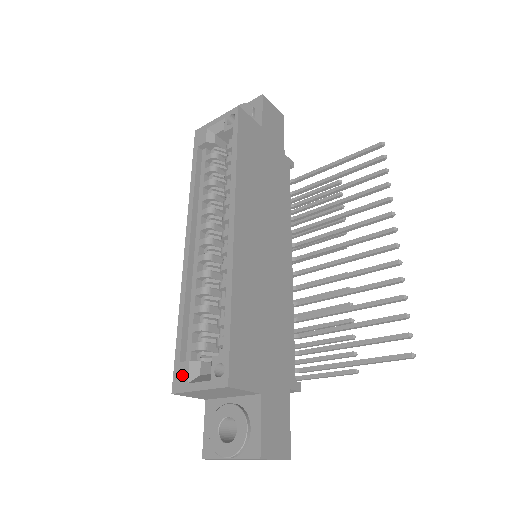
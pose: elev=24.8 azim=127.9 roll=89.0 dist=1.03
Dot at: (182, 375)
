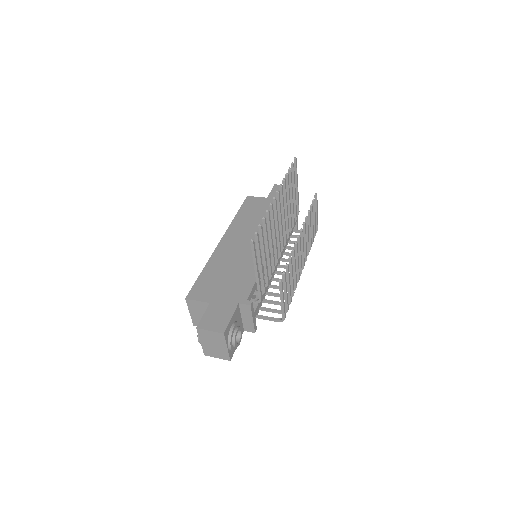
Dot at: occluded
